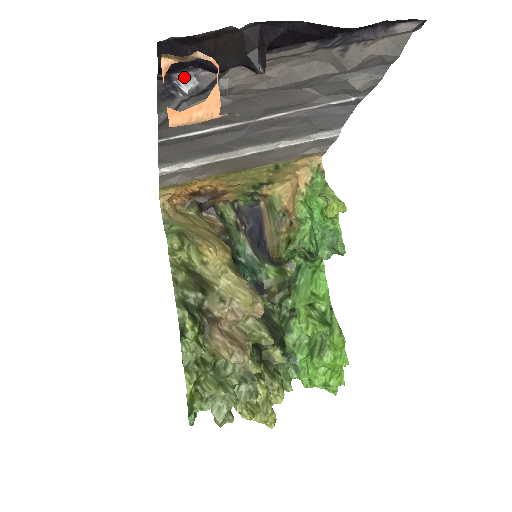
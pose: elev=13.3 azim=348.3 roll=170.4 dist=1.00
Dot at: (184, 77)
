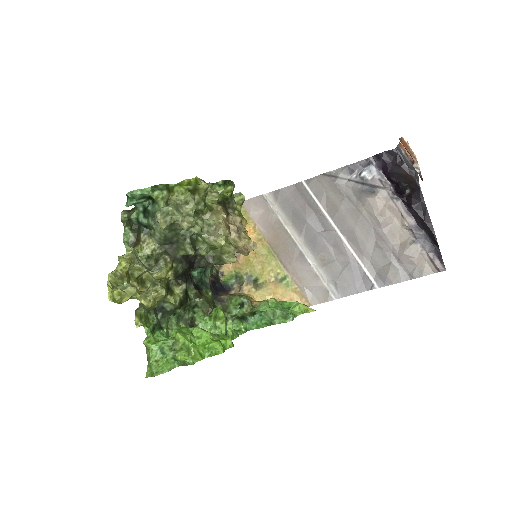
Dot at: (372, 171)
